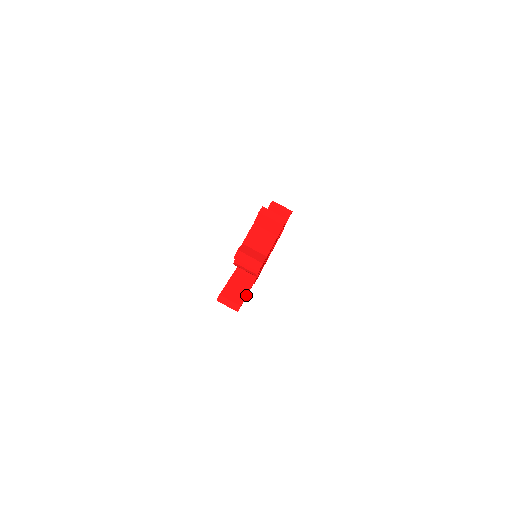
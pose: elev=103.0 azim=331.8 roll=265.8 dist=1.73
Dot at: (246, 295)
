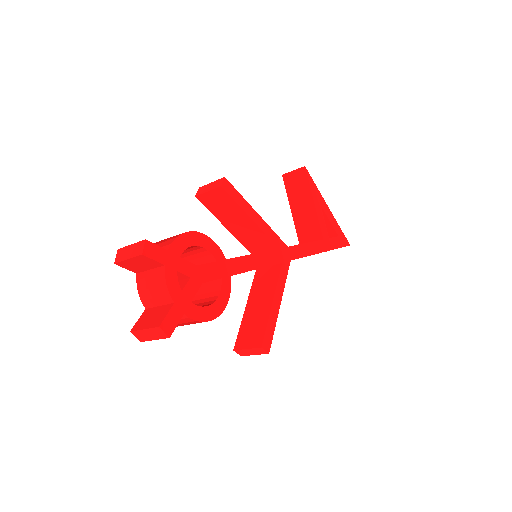
Dot at: (266, 322)
